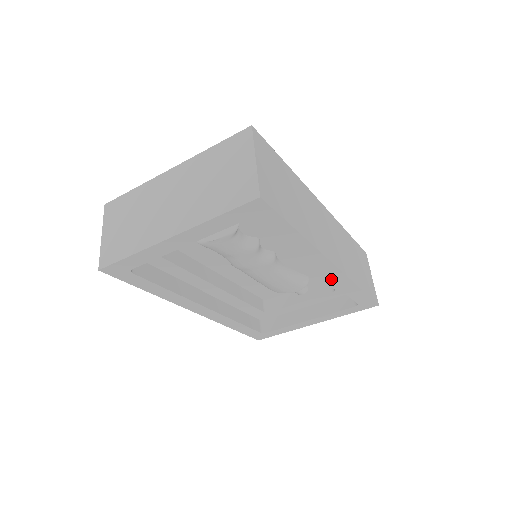
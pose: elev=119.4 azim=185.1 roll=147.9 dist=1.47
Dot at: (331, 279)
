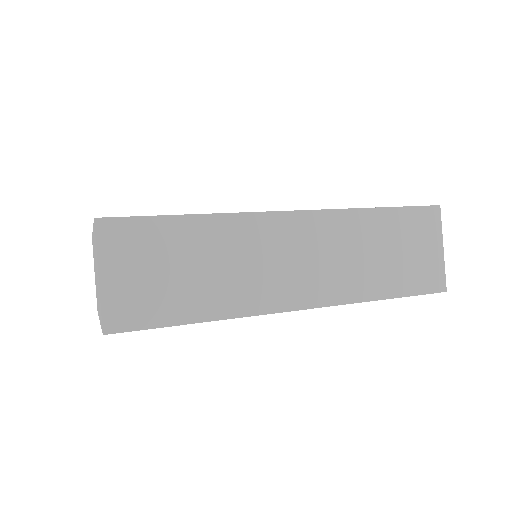
Dot at: occluded
